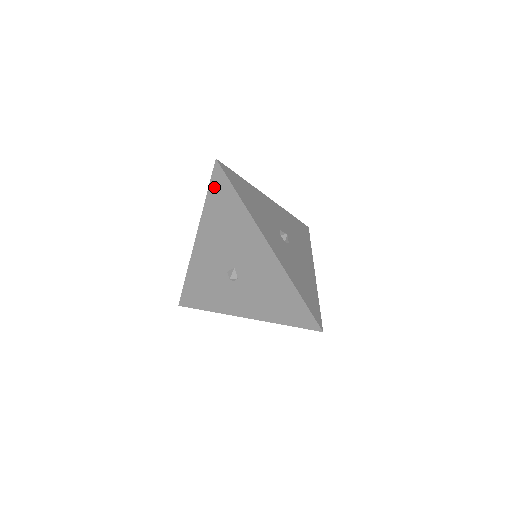
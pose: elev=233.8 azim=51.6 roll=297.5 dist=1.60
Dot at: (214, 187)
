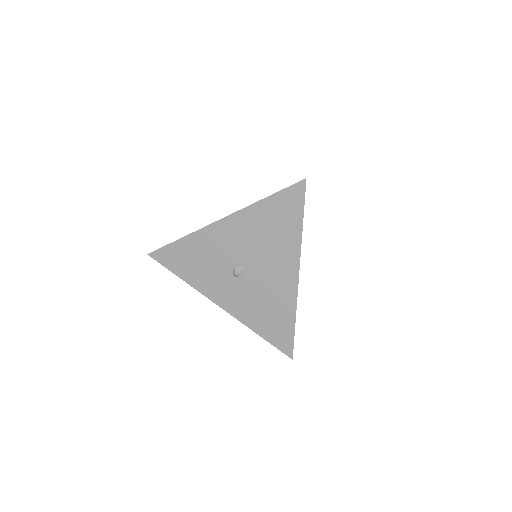
Dot at: (283, 197)
